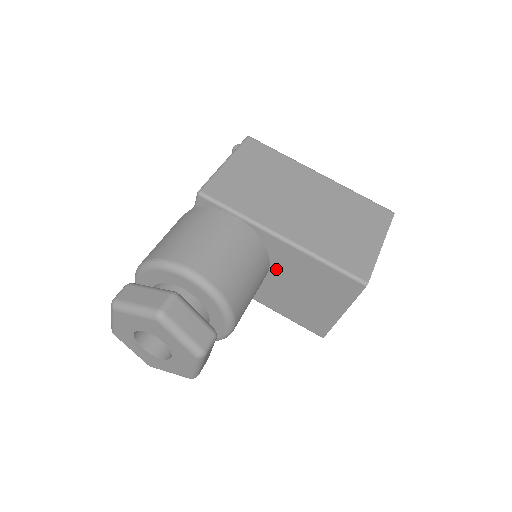
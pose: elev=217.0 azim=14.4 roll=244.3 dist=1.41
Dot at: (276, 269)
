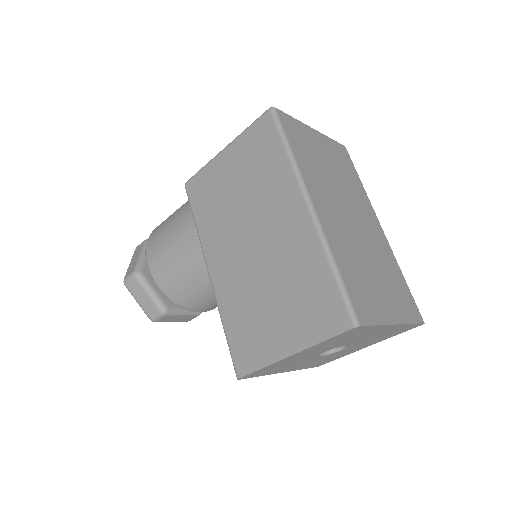
Dot at: occluded
